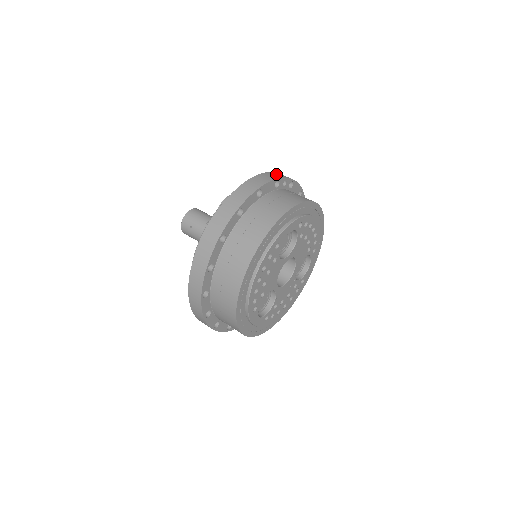
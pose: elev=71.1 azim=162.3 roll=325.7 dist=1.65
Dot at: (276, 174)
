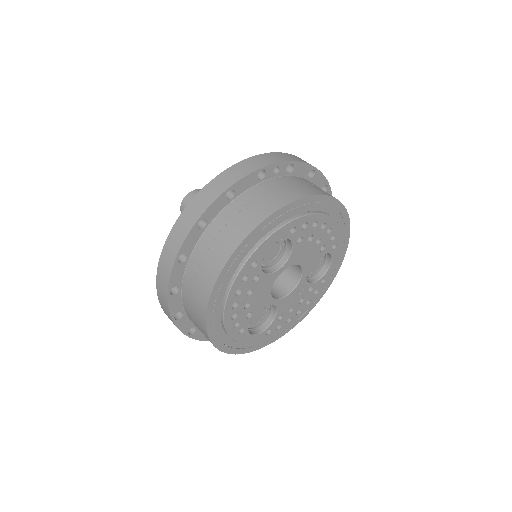
Dot at: (264, 159)
